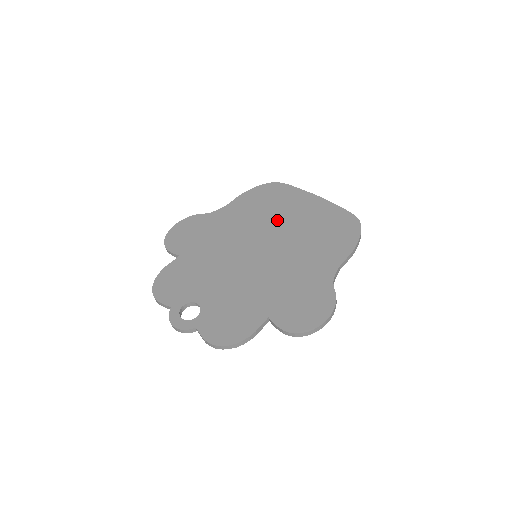
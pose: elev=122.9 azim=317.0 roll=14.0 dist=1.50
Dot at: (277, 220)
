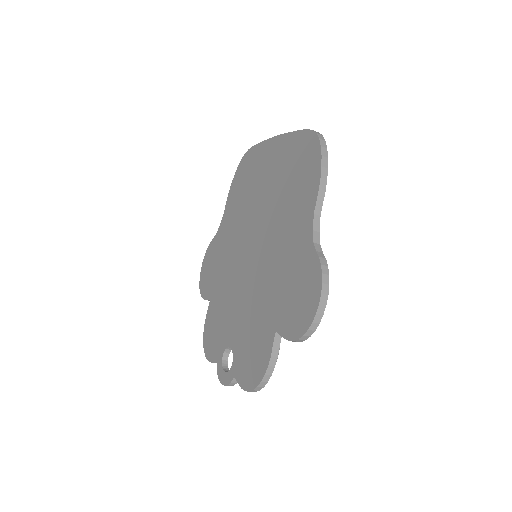
Dot at: (256, 199)
